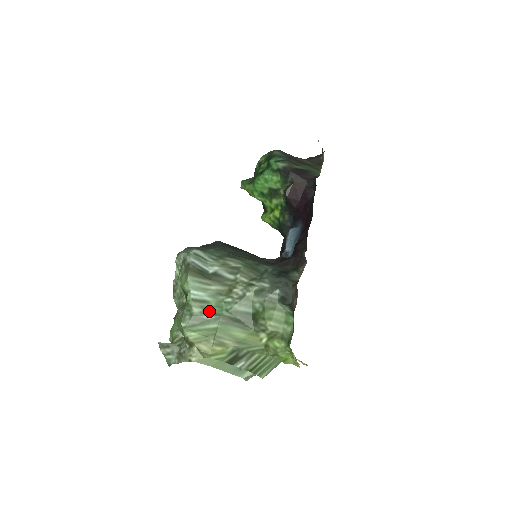
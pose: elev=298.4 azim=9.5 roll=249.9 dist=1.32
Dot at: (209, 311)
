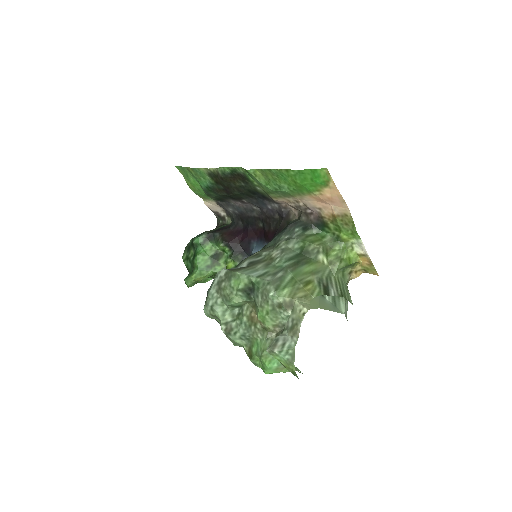
Dot at: (276, 273)
